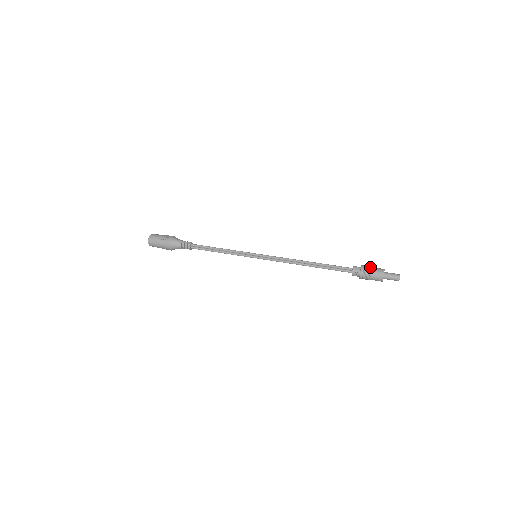
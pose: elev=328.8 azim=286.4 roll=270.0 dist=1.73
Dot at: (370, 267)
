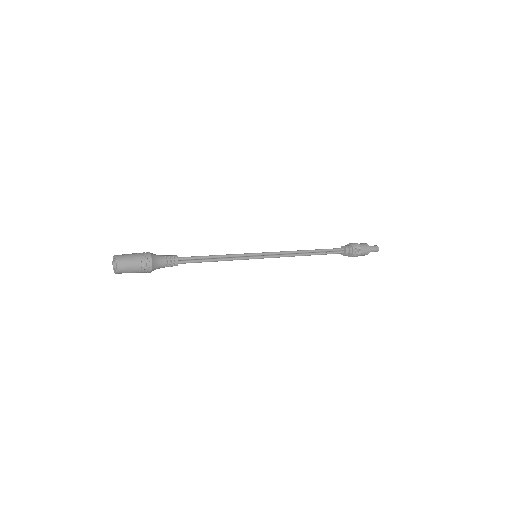
Dot at: (356, 243)
